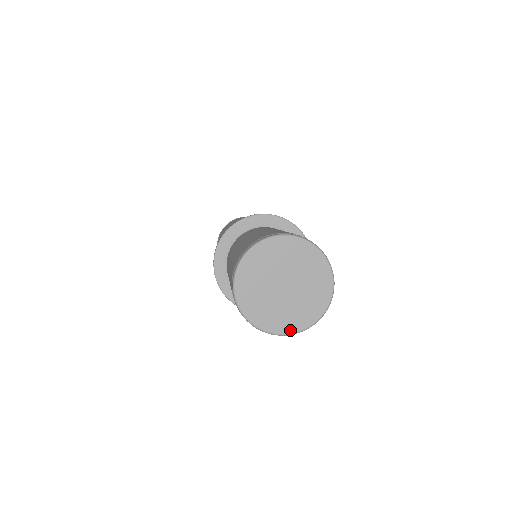
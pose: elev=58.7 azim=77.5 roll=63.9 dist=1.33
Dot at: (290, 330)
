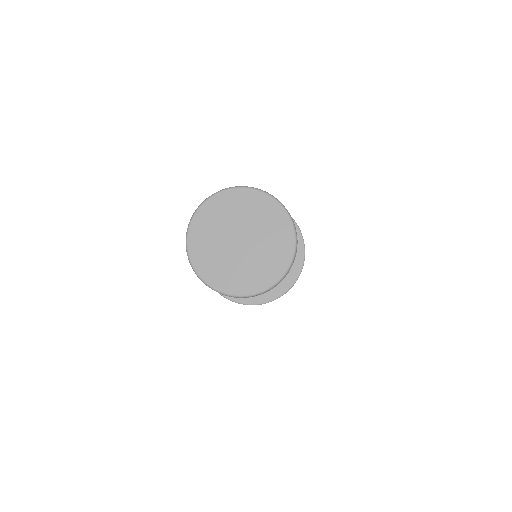
Dot at: (258, 288)
